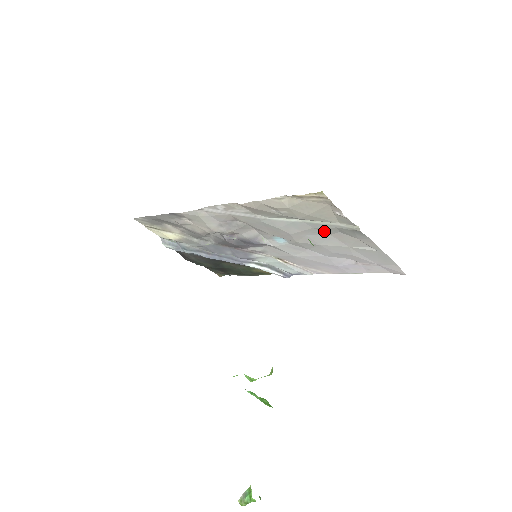
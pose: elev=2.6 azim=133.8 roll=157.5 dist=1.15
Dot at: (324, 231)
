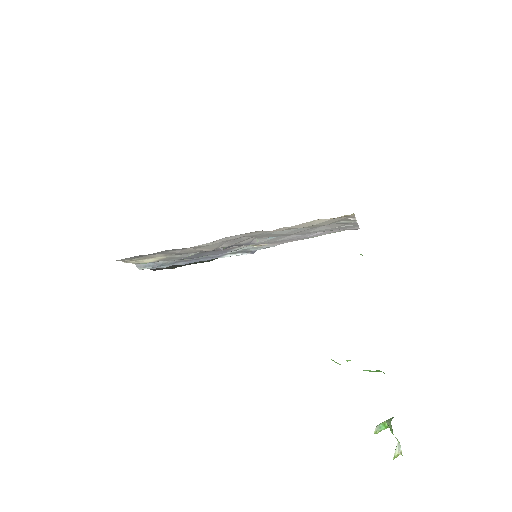
Dot at: occluded
